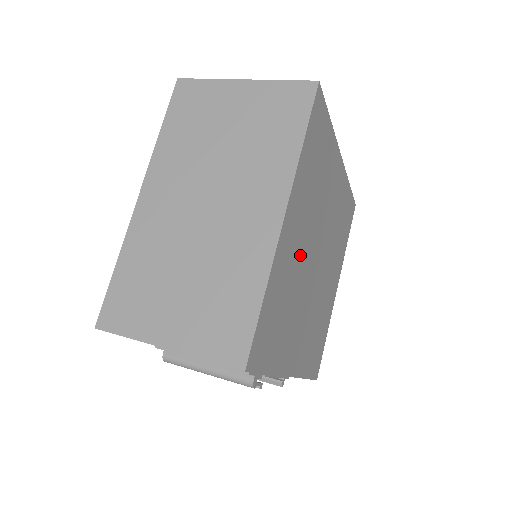
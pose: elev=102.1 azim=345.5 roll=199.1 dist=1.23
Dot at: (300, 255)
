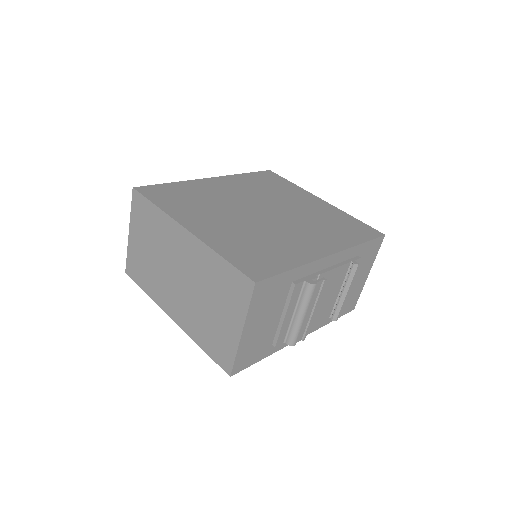
Dot at: (234, 225)
